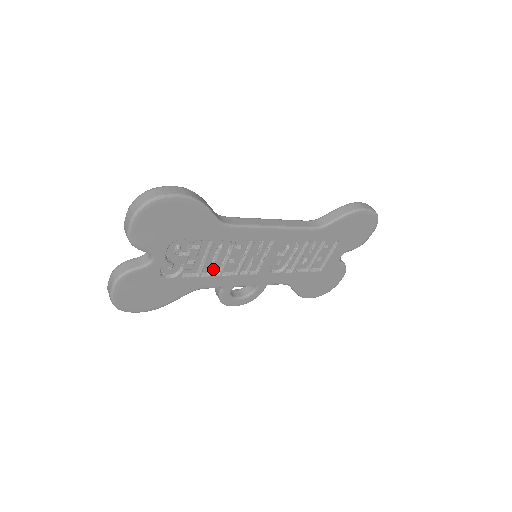
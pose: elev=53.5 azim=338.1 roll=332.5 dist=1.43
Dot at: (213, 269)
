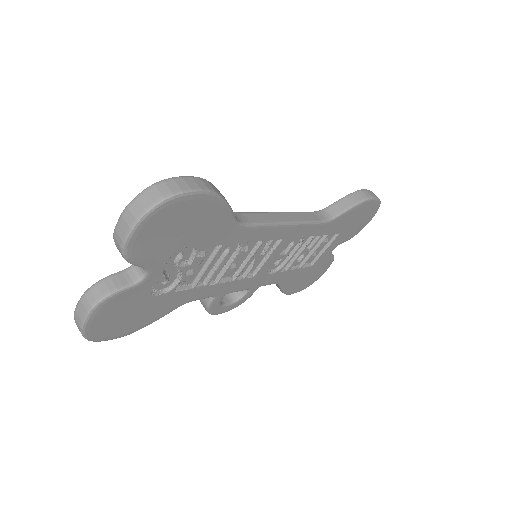
Dot at: (212, 277)
